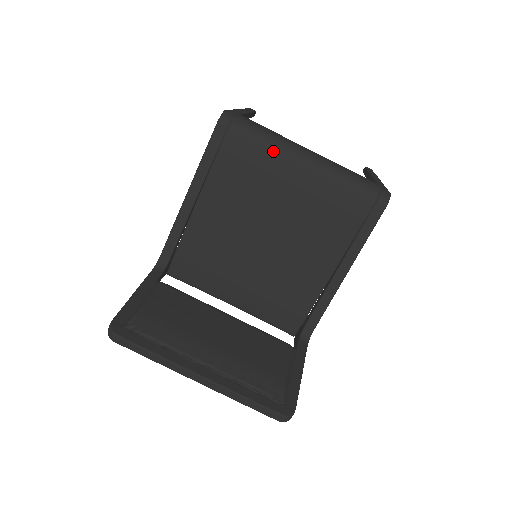
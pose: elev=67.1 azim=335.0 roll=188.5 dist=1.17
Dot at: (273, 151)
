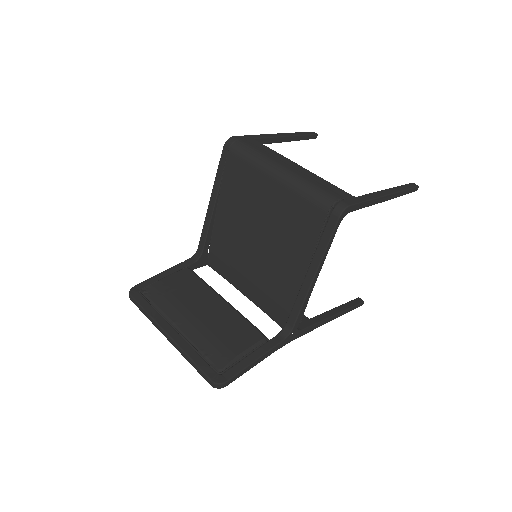
Dot at: (255, 167)
